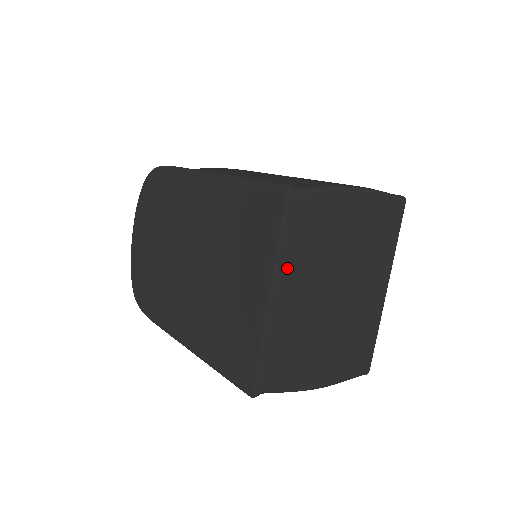
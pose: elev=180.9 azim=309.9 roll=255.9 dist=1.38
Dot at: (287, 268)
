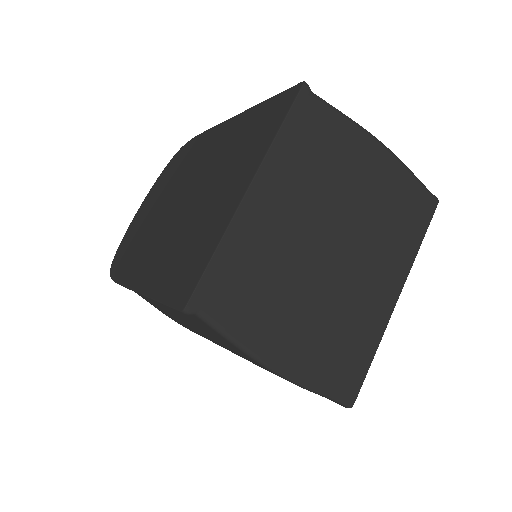
Dot at: (278, 169)
